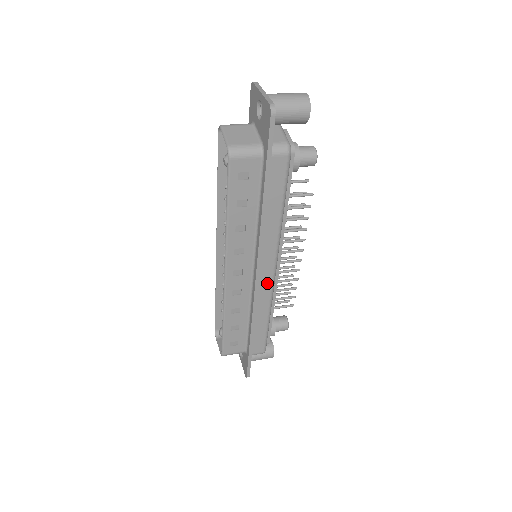
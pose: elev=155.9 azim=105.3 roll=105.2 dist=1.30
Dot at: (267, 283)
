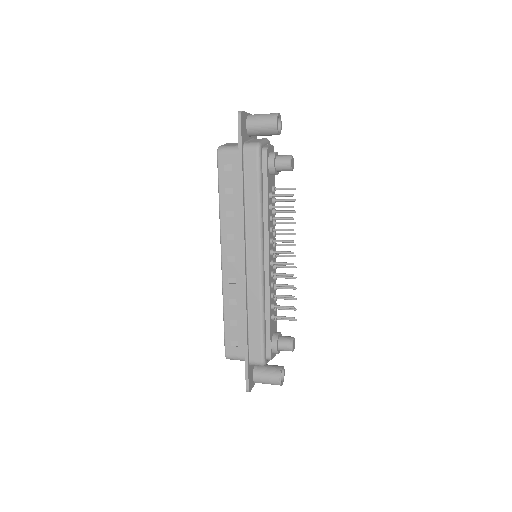
Dot at: (255, 273)
